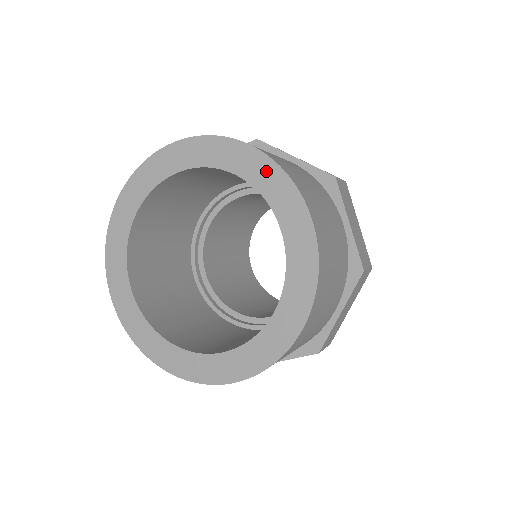
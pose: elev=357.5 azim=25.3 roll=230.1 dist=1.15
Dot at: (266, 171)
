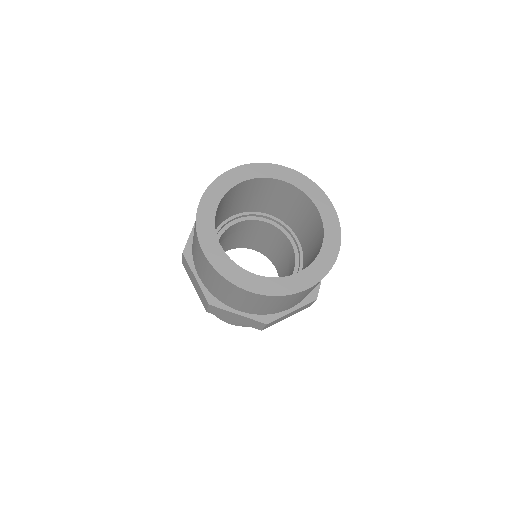
Dot at: (300, 179)
